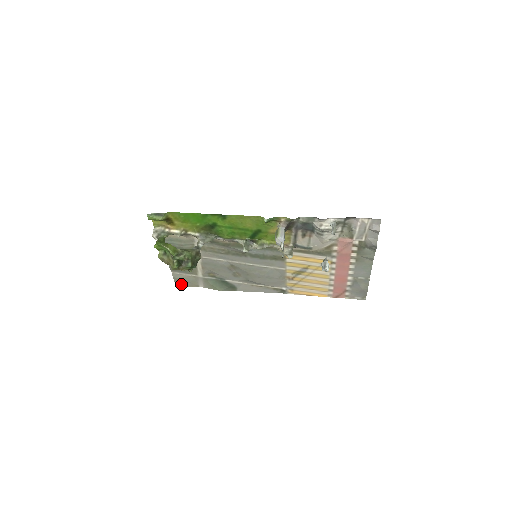
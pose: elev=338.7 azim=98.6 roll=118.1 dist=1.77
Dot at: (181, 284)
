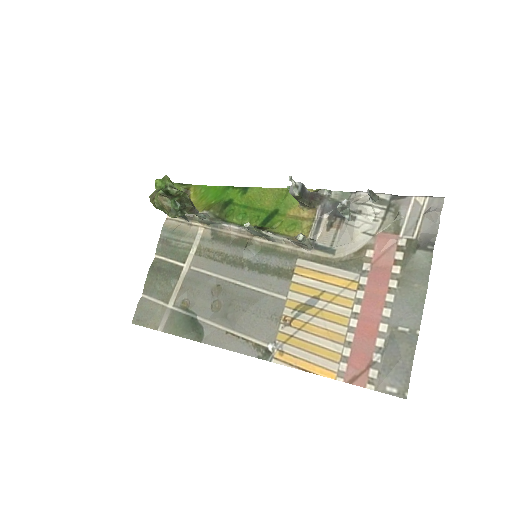
Dot at: (139, 321)
